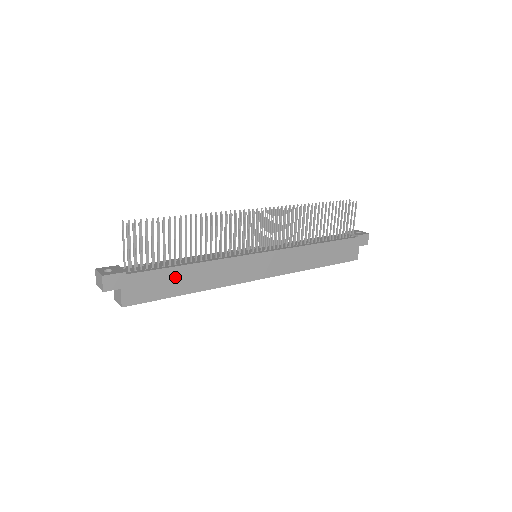
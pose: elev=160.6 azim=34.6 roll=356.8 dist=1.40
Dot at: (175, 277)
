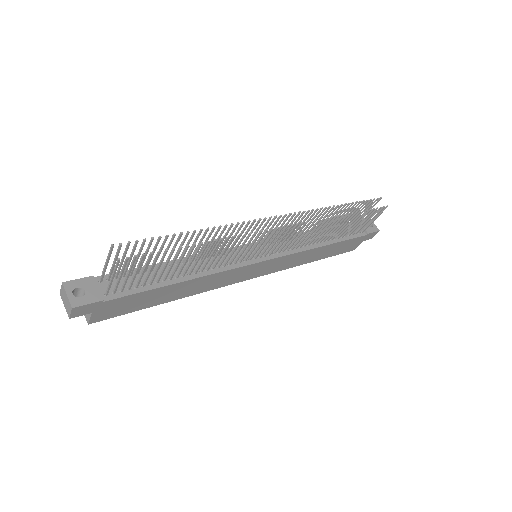
Dot at: (160, 293)
